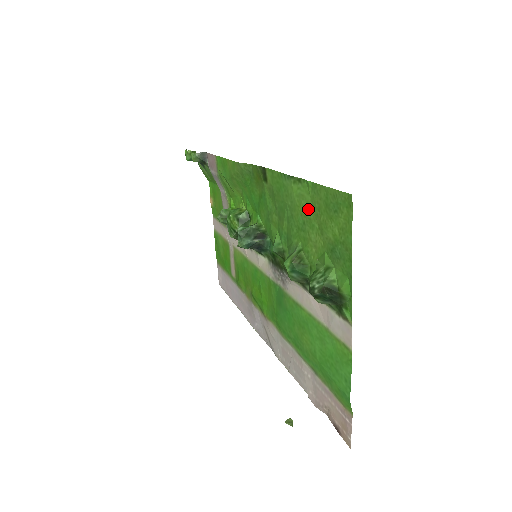
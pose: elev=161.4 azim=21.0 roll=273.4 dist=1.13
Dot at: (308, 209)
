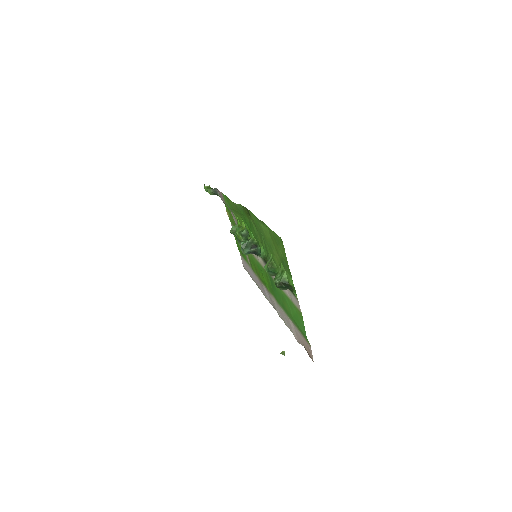
Dot at: (270, 239)
